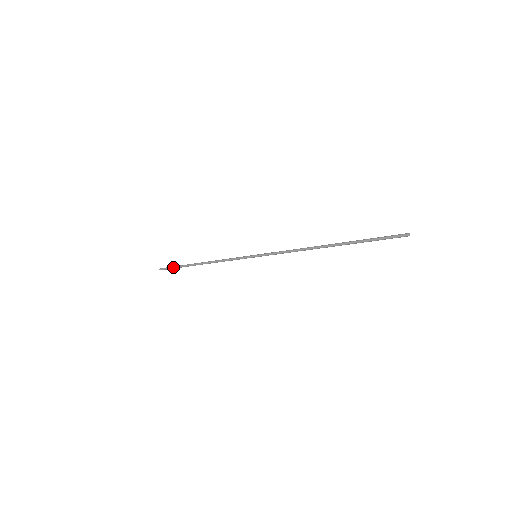
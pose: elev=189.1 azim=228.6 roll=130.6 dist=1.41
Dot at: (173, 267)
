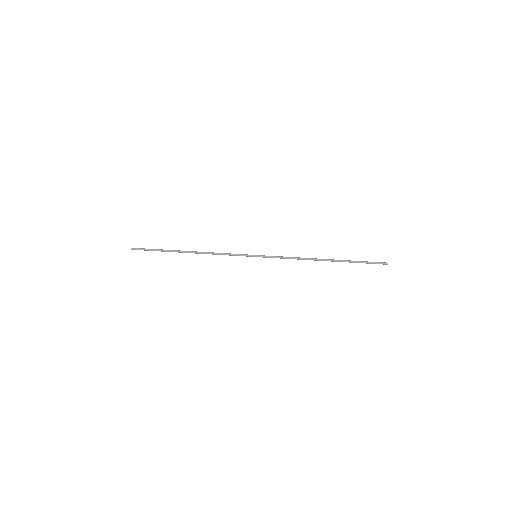
Dot at: (152, 250)
